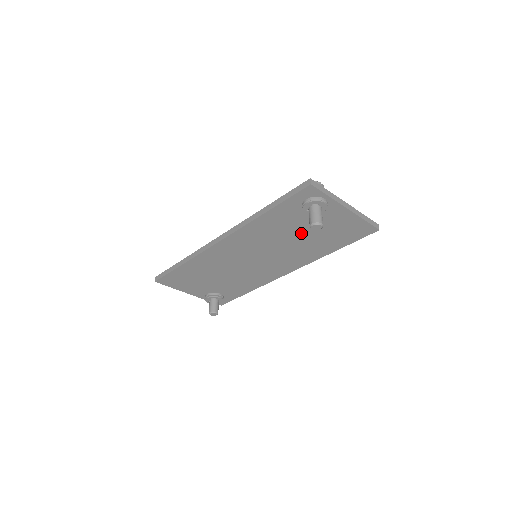
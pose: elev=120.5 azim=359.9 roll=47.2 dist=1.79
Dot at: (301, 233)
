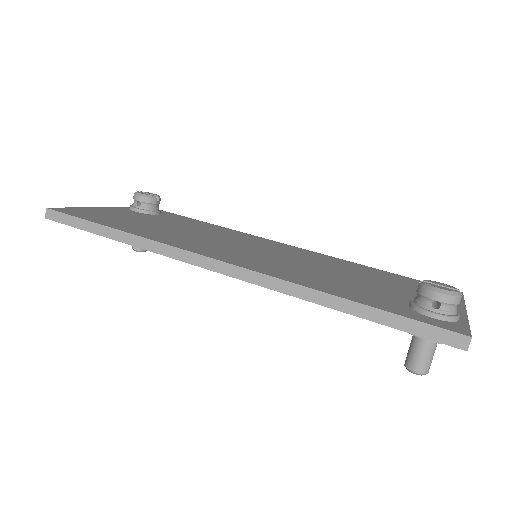
Dot at: occluded
